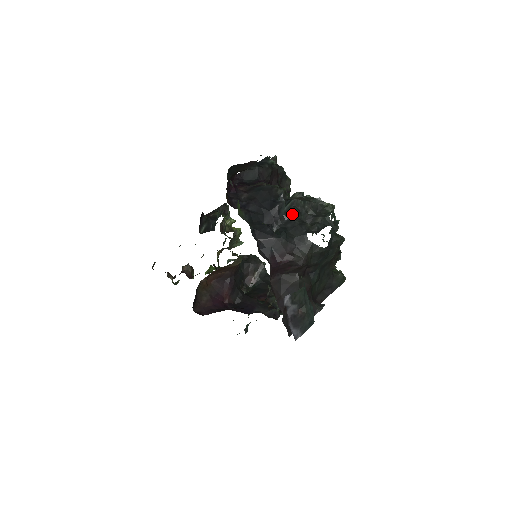
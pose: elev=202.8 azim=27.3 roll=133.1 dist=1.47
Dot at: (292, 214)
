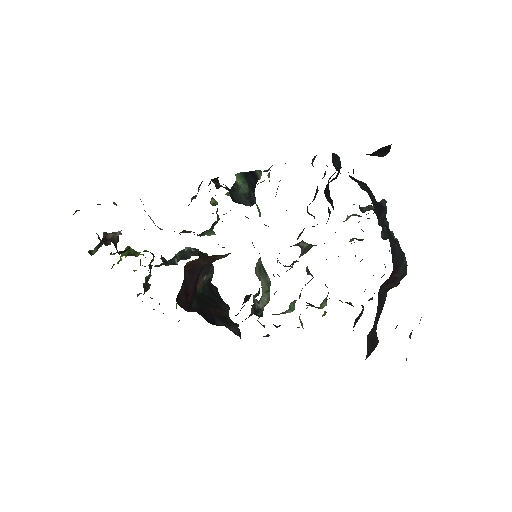
Dot at: (388, 226)
